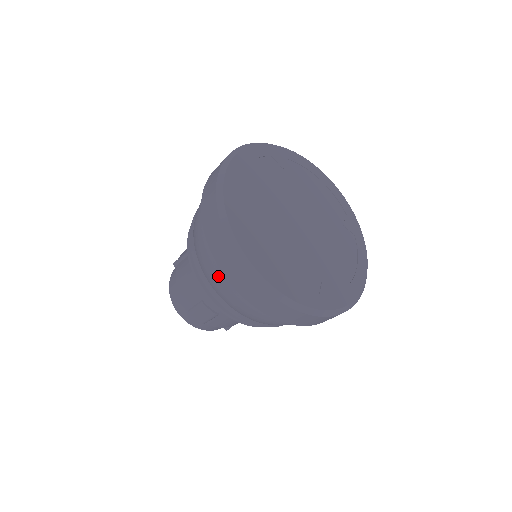
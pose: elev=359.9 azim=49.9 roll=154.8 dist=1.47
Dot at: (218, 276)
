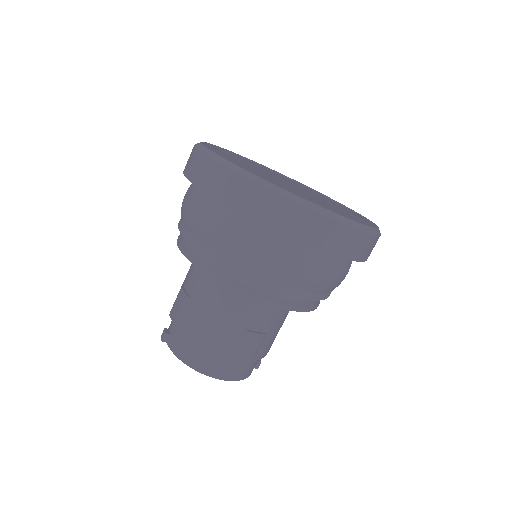
Dot at: (281, 257)
